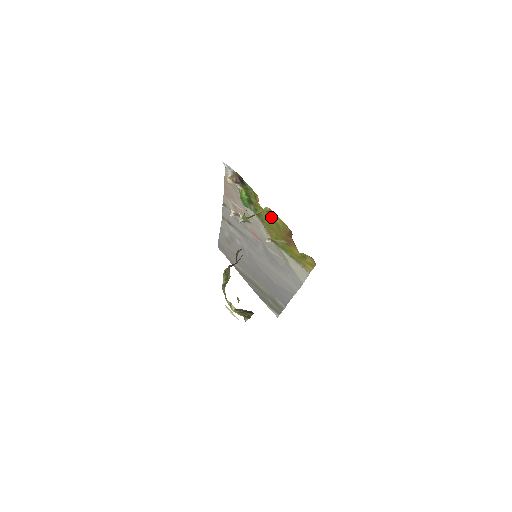
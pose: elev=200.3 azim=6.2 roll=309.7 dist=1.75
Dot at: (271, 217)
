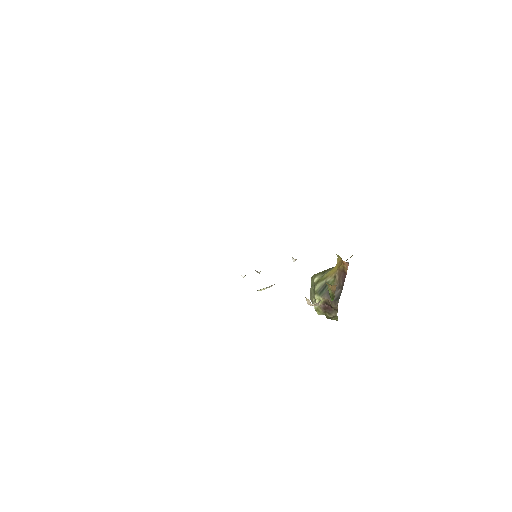
Dot at: occluded
